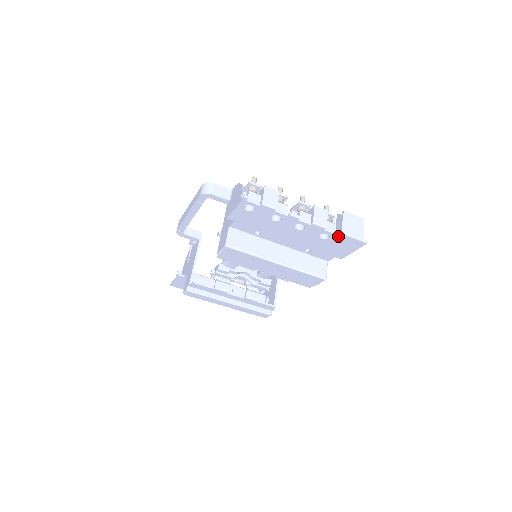
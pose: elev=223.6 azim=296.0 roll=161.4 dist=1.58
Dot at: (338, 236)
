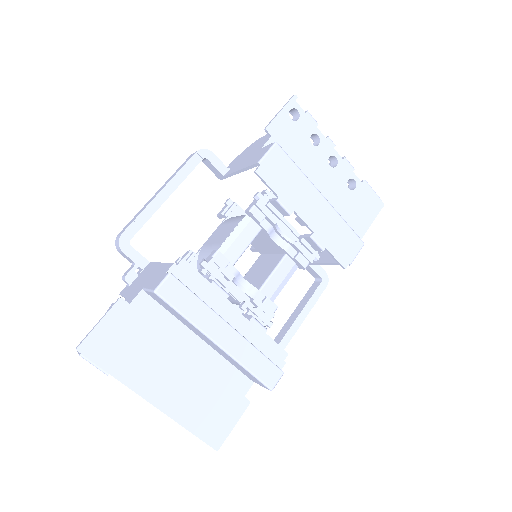
Dot at: (363, 186)
